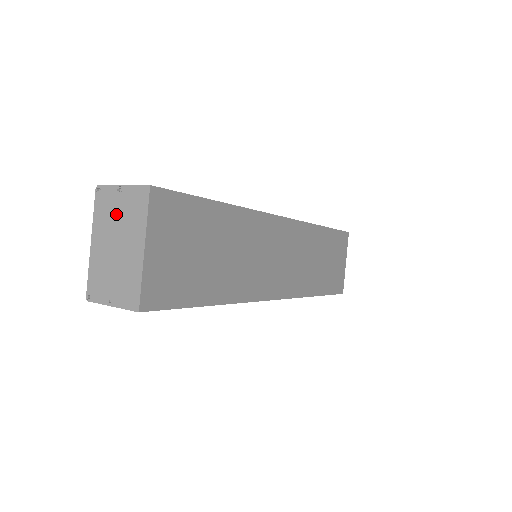
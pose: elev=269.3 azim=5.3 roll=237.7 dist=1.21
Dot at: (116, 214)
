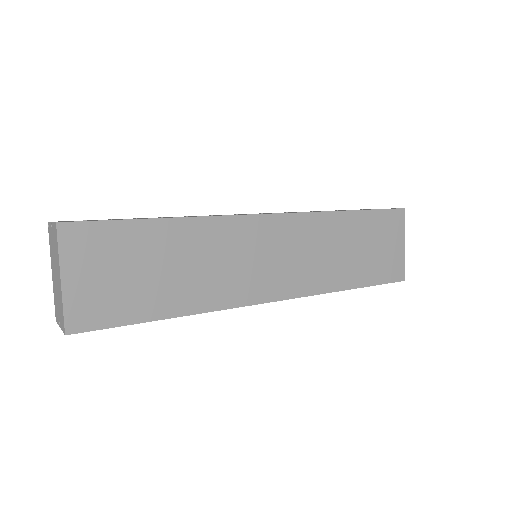
Dot at: (53, 248)
